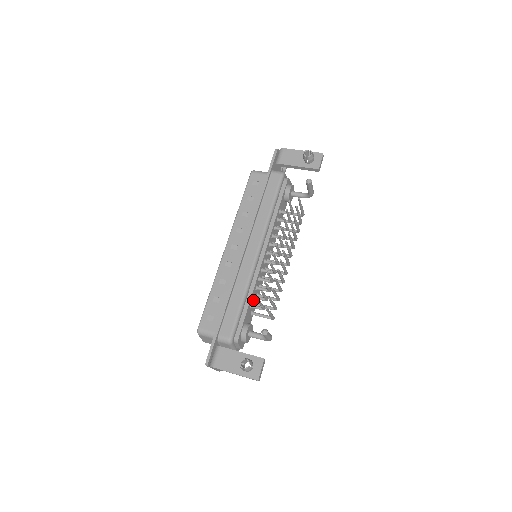
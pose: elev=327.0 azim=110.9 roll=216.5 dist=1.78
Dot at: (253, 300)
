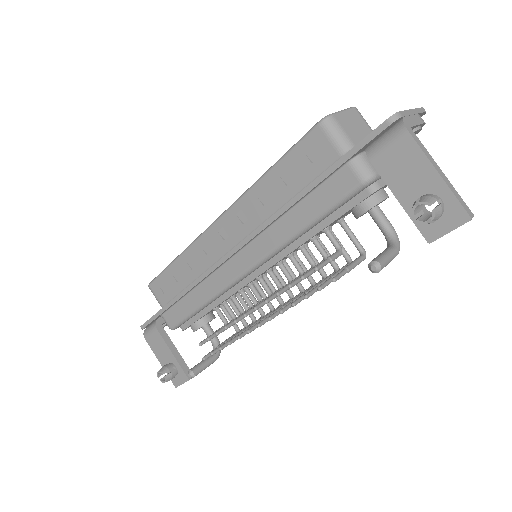
Dot at: occluded
